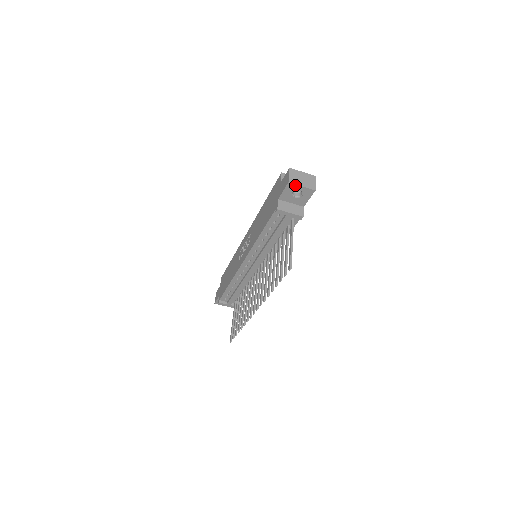
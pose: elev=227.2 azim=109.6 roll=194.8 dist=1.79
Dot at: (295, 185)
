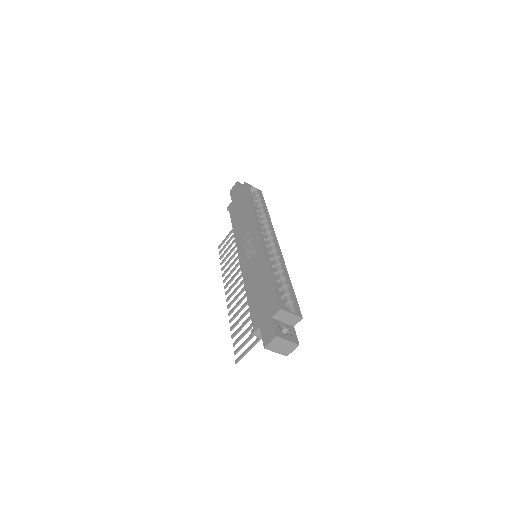
Dot at: (270, 349)
